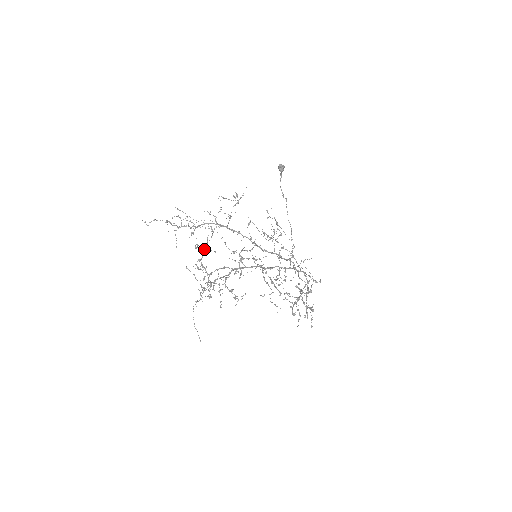
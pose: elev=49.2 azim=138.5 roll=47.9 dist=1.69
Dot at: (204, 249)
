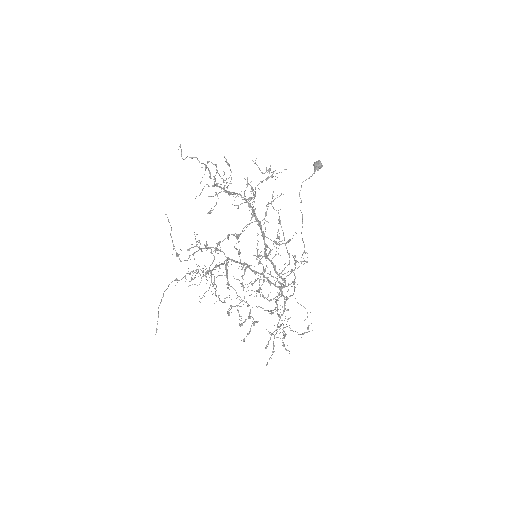
Dot at: (232, 234)
